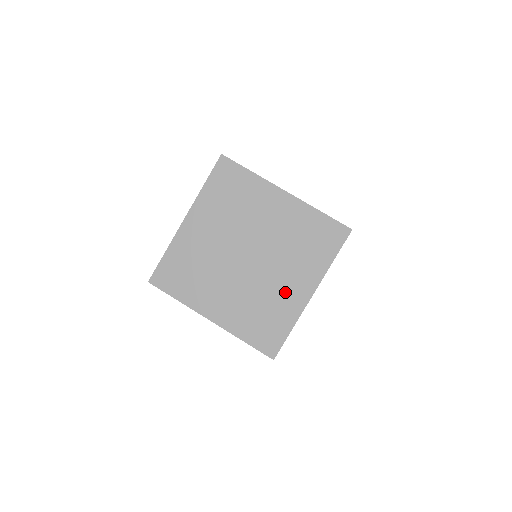
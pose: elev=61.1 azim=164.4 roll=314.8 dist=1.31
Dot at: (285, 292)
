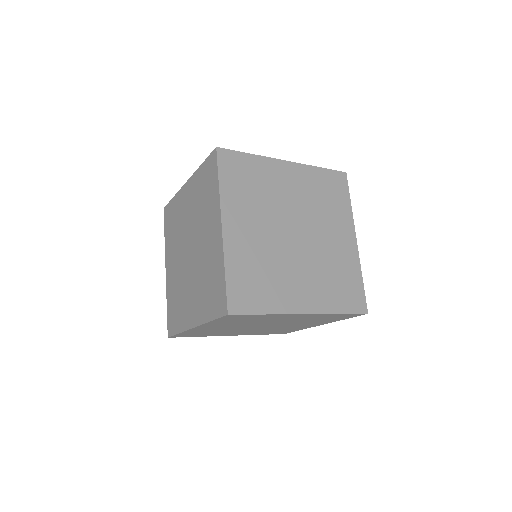
Dot at: (291, 286)
